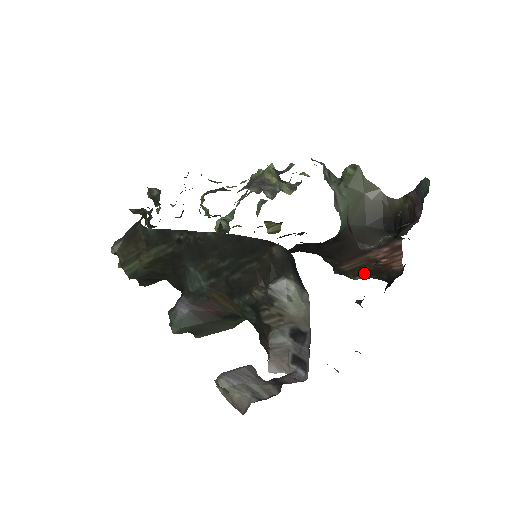
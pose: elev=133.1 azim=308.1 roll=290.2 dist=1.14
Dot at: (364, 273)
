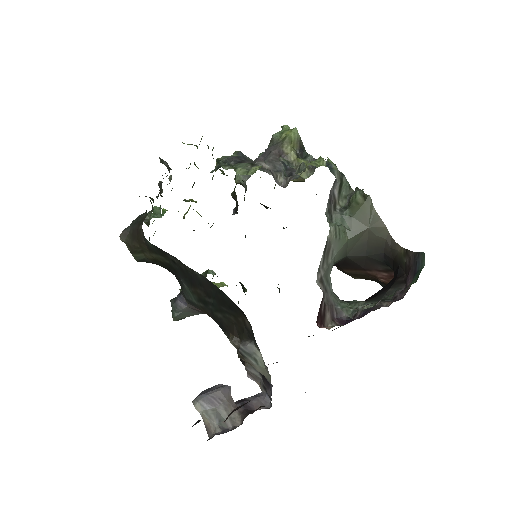
Dot at: (365, 278)
